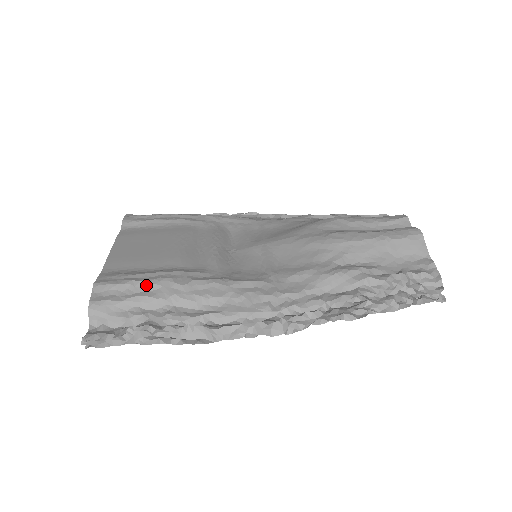
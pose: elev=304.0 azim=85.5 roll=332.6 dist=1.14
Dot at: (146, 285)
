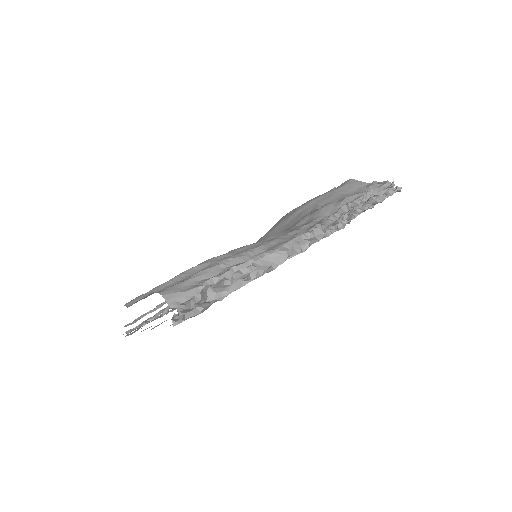
Dot at: (197, 268)
